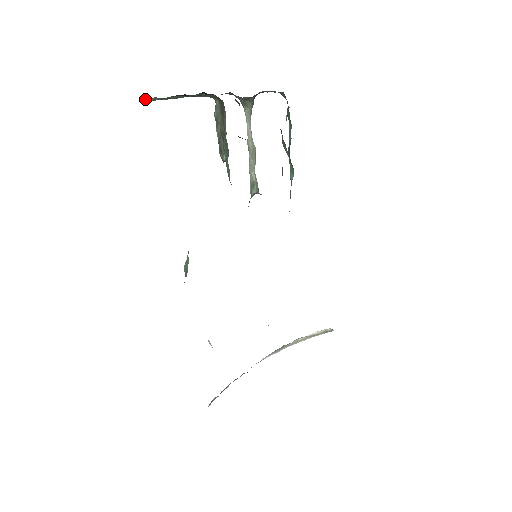
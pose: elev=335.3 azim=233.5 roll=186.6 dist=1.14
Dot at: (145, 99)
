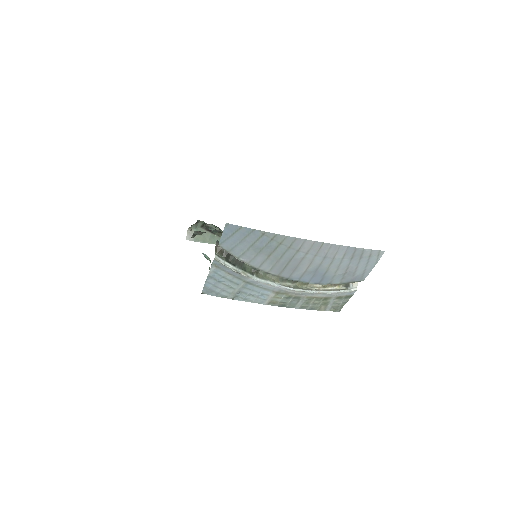
Dot at: (190, 240)
